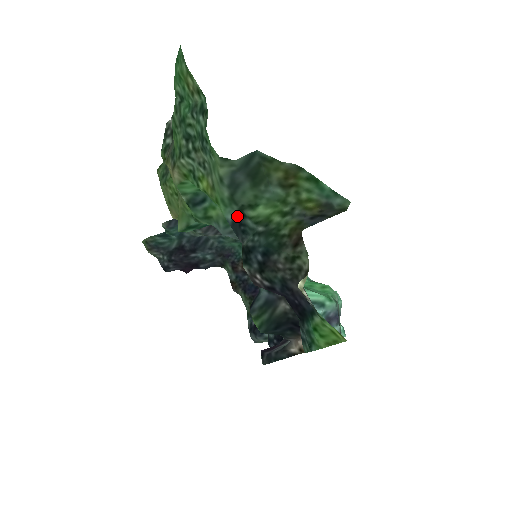
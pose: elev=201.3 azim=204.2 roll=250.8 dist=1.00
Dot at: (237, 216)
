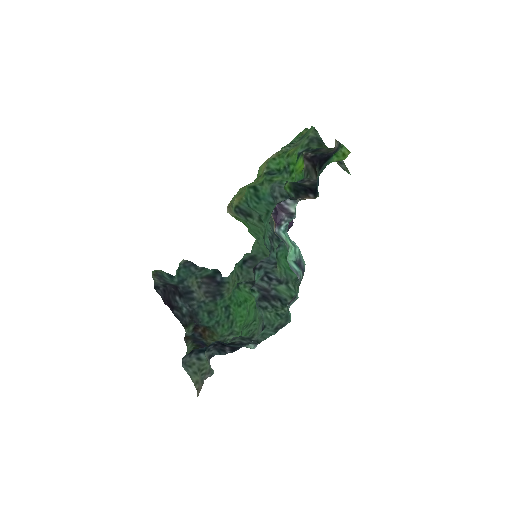
Dot at: (306, 149)
